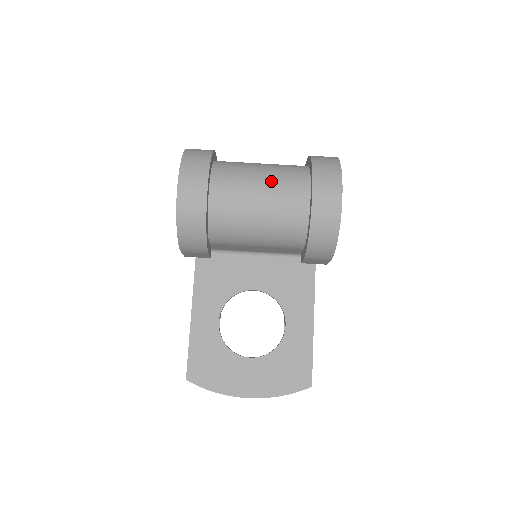
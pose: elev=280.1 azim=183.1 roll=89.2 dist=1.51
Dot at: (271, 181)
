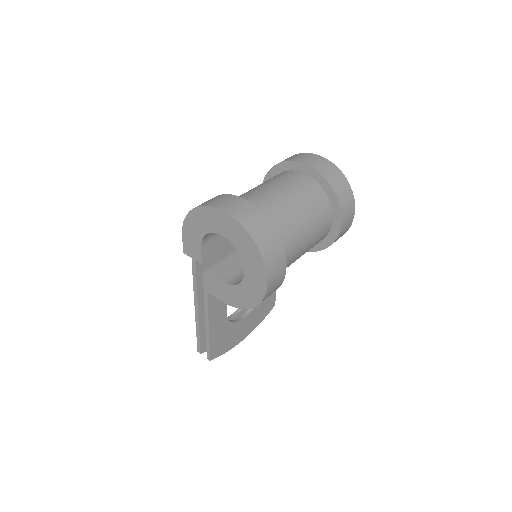
Dot at: (312, 227)
